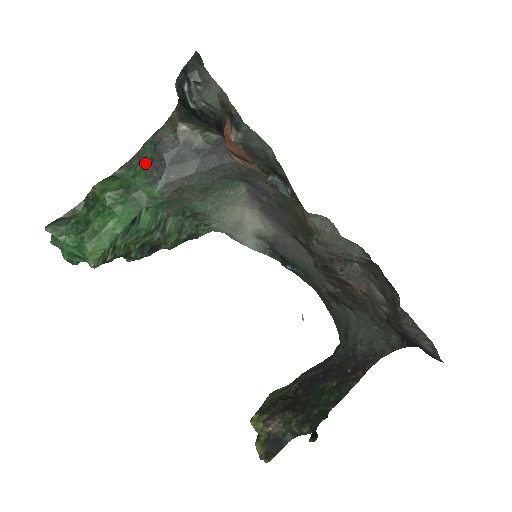
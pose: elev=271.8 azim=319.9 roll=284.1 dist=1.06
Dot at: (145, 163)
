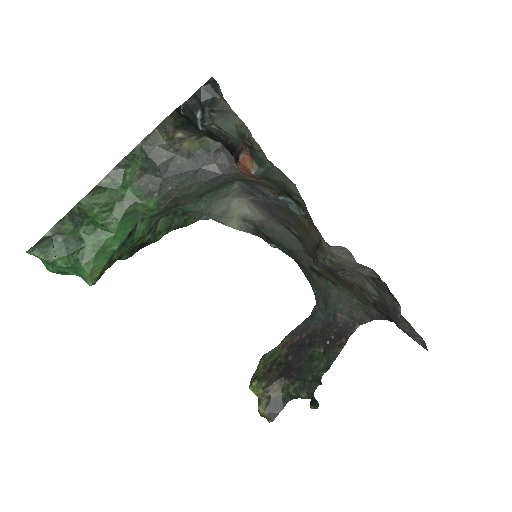
Dot at: (135, 172)
